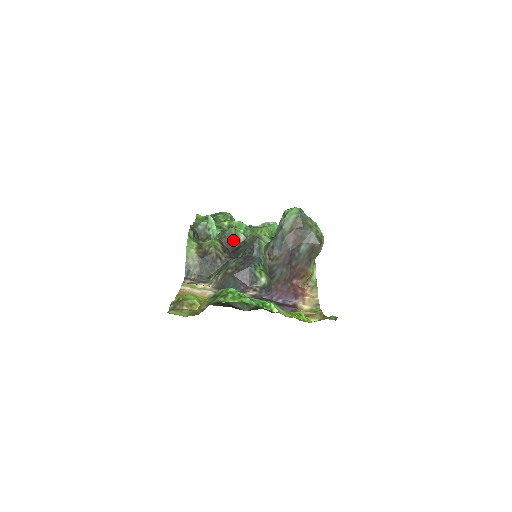
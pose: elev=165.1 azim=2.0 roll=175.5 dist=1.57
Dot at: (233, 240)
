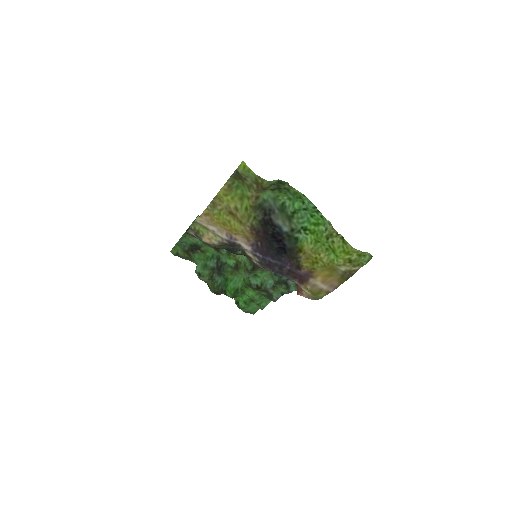
Dot at: occluded
